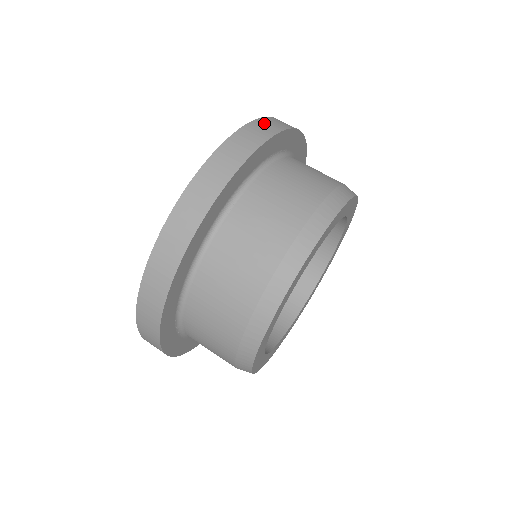
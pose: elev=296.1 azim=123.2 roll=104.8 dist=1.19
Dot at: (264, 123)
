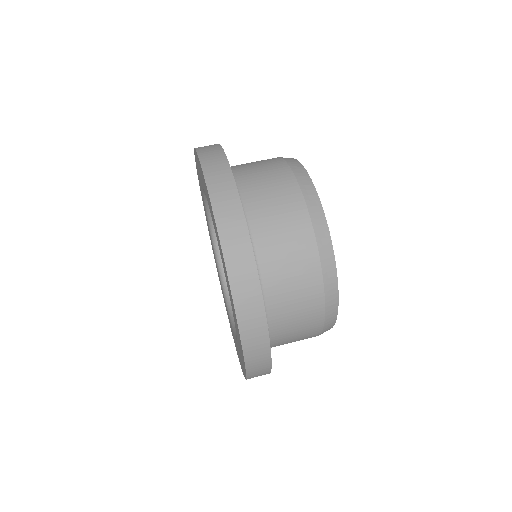
Dot at: occluded
